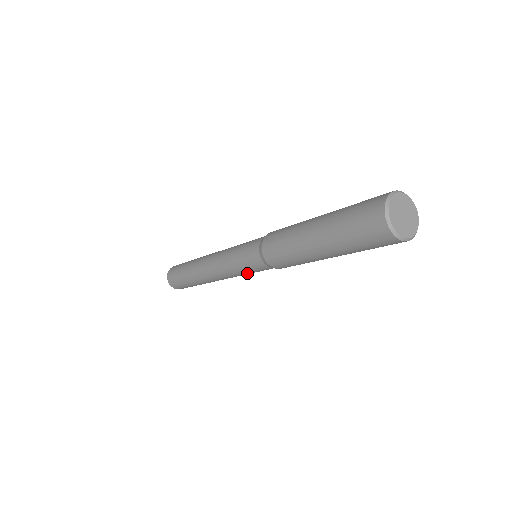
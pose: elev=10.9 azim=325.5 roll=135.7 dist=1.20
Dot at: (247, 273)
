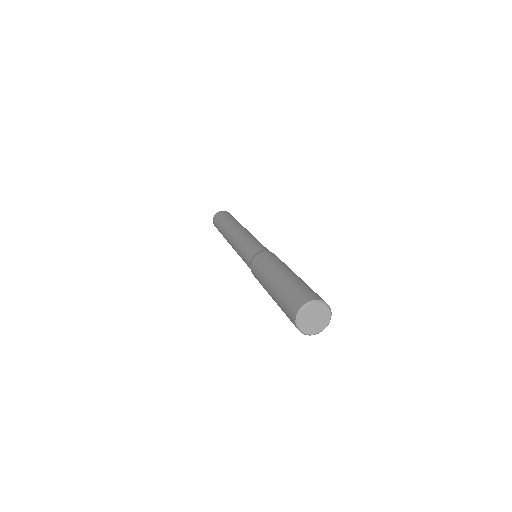
Dot at: occluded
